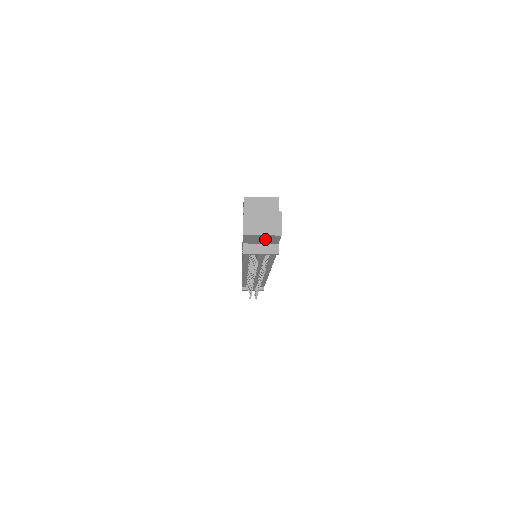
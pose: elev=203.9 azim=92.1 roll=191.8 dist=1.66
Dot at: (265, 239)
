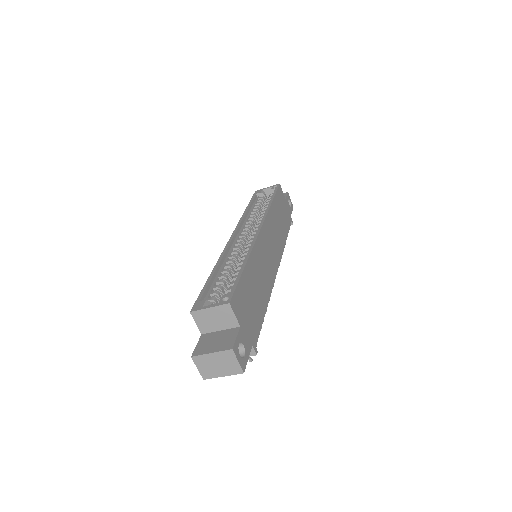
Dot at: occluded
